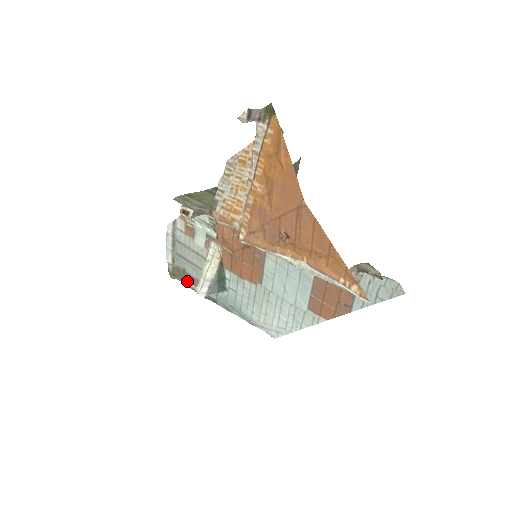
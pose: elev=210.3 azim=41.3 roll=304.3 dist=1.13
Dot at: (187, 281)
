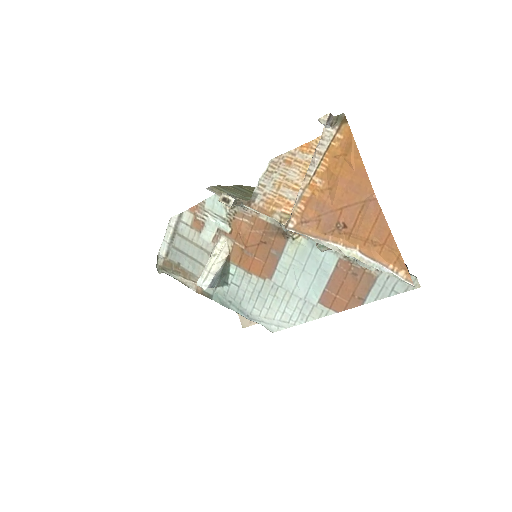
Dot at: (180, 275)
